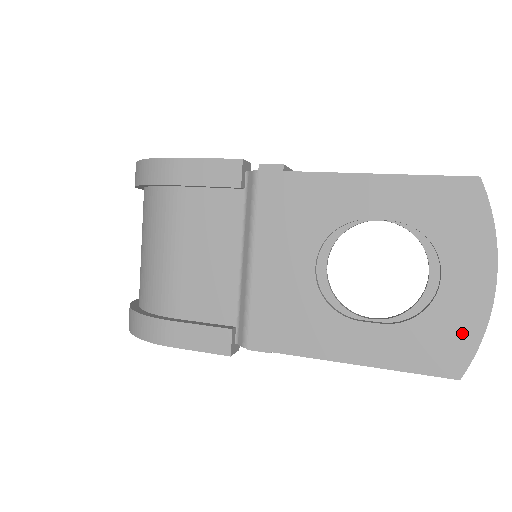
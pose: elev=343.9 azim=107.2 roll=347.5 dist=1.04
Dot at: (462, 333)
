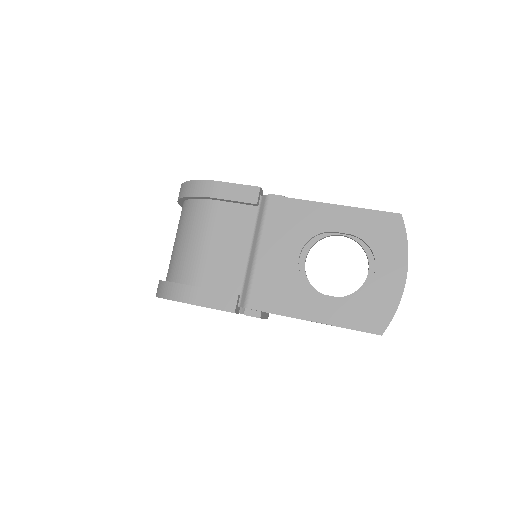
Dot at: (385, 306)
